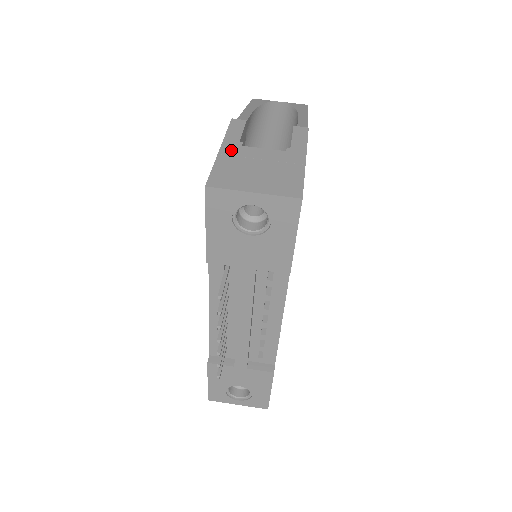
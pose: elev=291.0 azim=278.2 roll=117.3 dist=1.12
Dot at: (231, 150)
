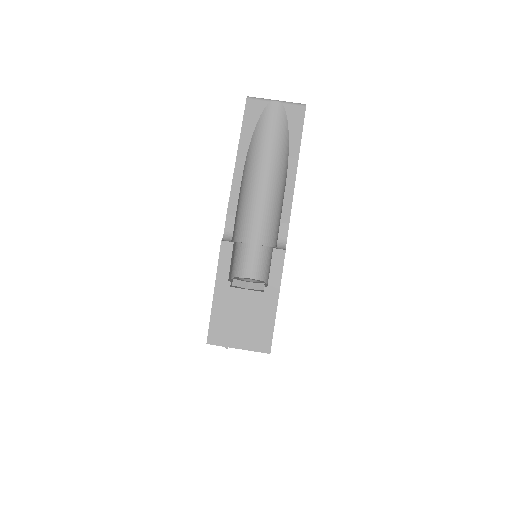
Dot at: (222, 295)
